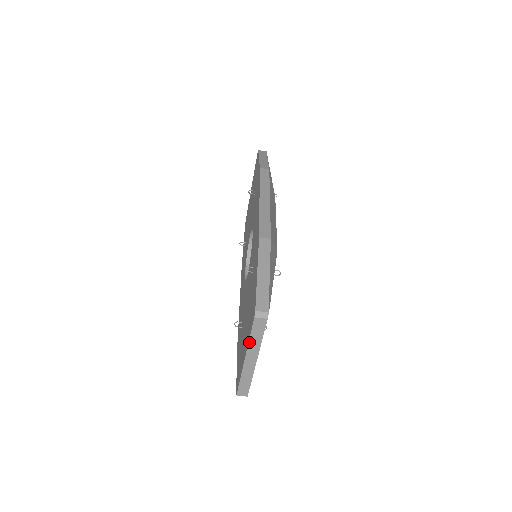
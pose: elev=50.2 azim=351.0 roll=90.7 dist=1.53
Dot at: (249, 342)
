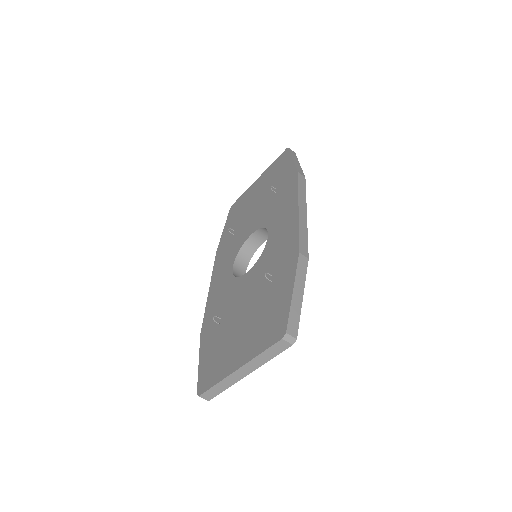
Dot at: (256, 357)
